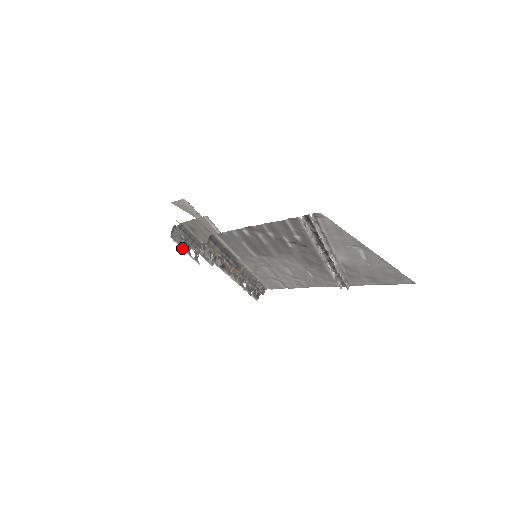
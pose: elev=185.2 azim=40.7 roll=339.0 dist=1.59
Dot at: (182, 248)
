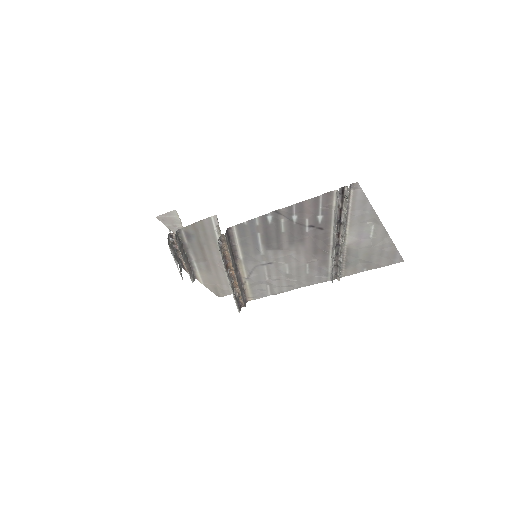
Dot at: (174, 258)
